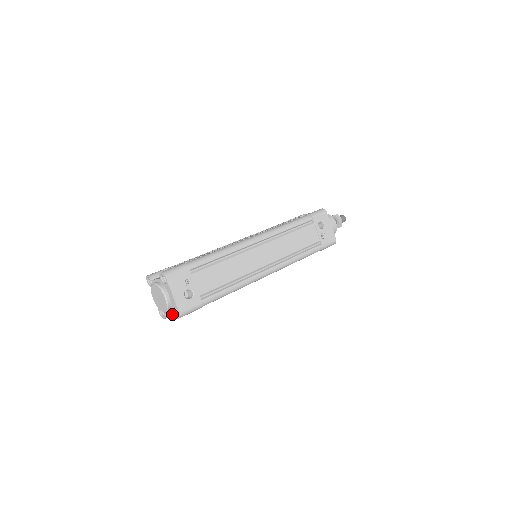
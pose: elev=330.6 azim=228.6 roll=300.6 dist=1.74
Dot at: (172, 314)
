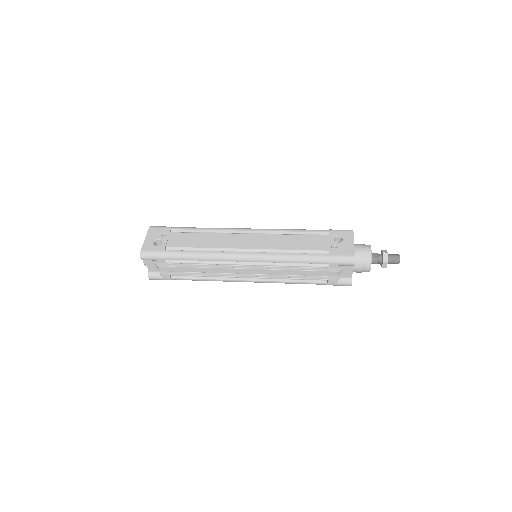
Dot at: (155, 275)
